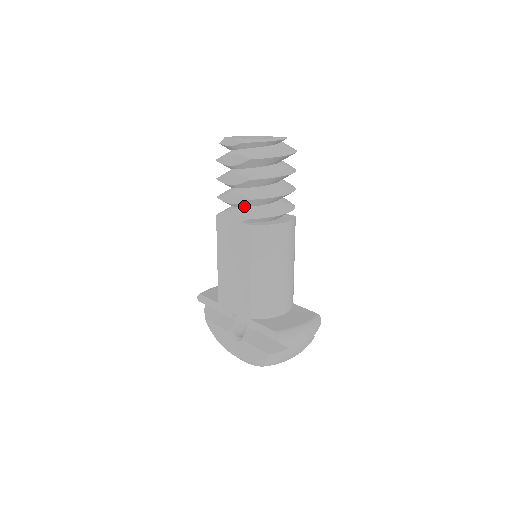
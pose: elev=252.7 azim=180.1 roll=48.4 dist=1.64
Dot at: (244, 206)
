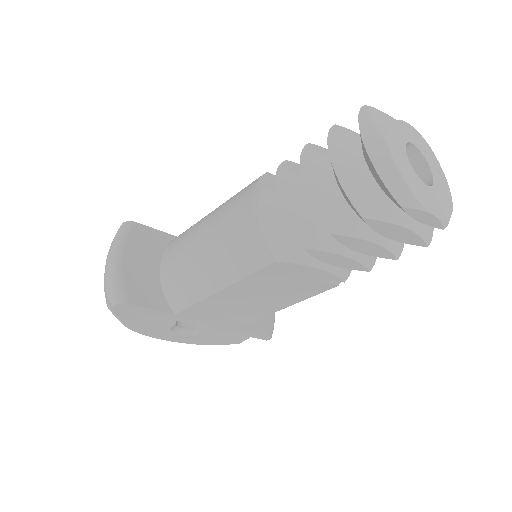
Dot at: occluded
